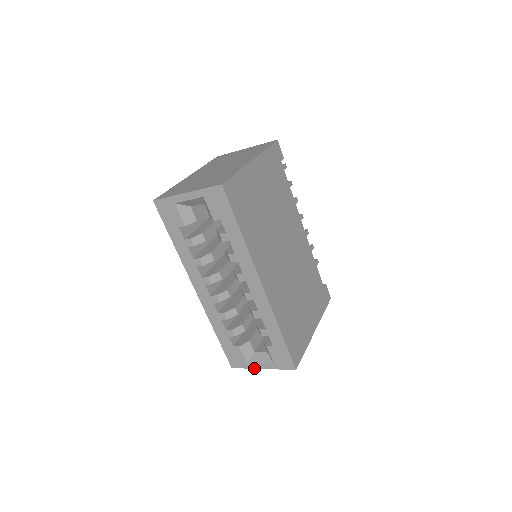
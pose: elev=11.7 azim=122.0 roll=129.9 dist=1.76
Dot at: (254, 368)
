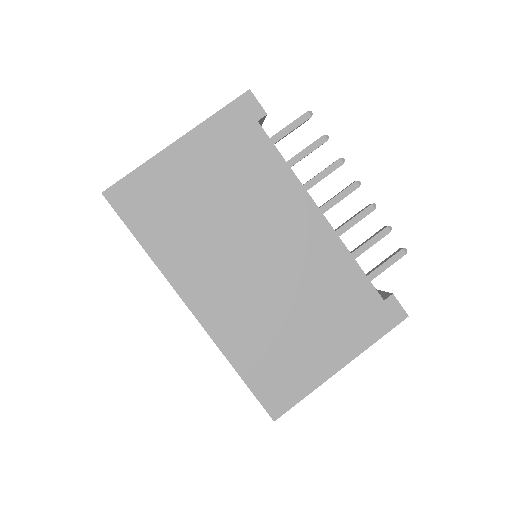
Dot at: occluded
